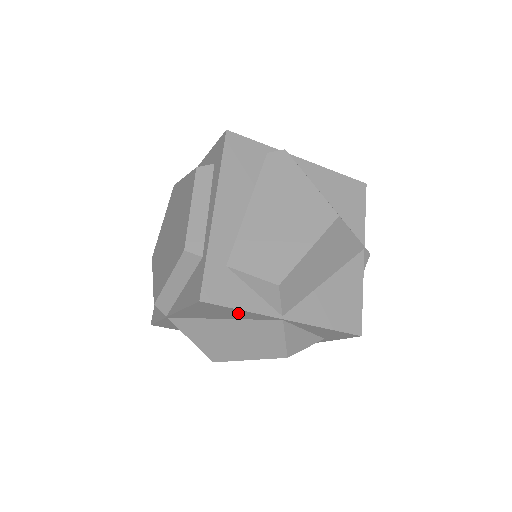
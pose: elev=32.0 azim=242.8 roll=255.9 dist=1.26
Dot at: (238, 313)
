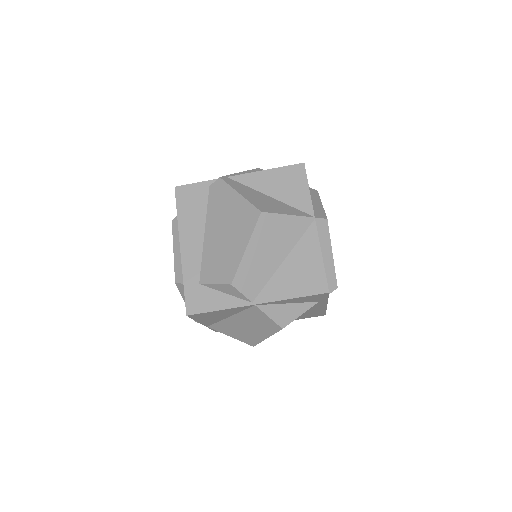
Dot at: (223, 312)
